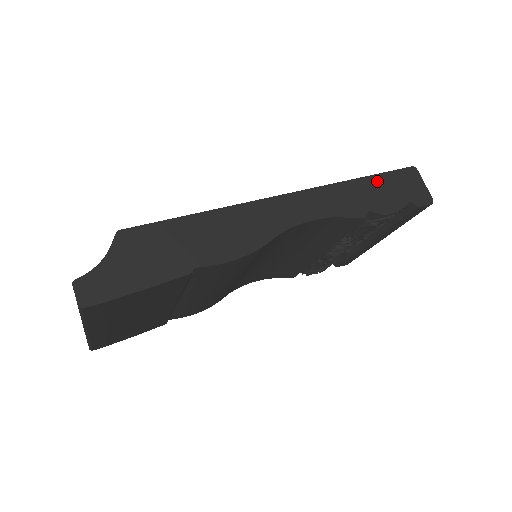
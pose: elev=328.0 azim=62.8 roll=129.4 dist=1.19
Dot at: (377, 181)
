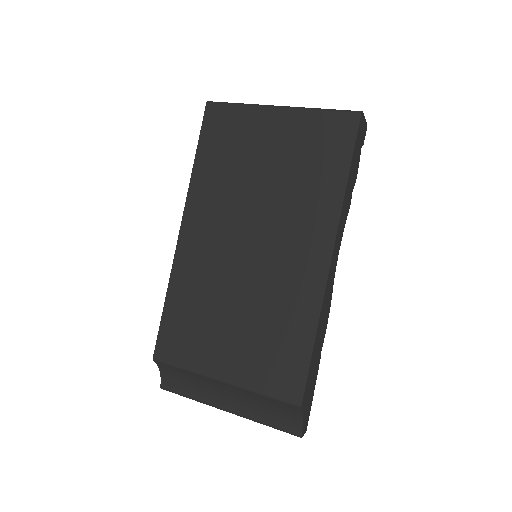
Dot at: (353, 165)
